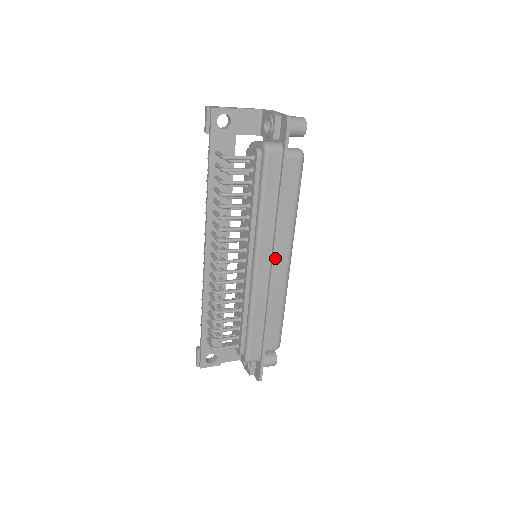
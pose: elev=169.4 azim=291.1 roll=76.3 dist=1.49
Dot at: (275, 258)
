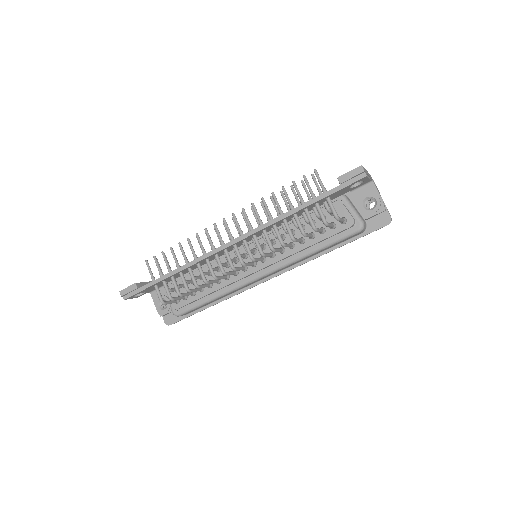
Dot at: occluded
